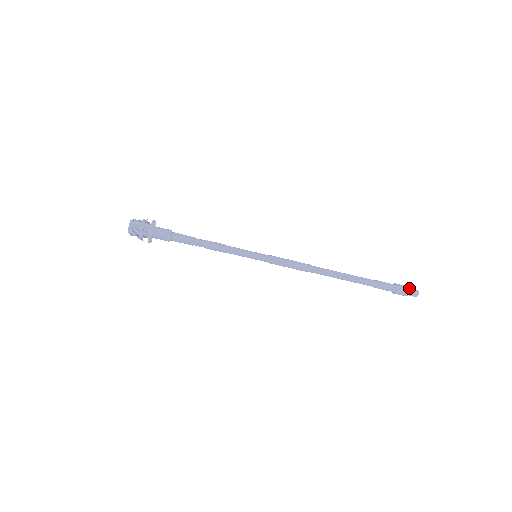
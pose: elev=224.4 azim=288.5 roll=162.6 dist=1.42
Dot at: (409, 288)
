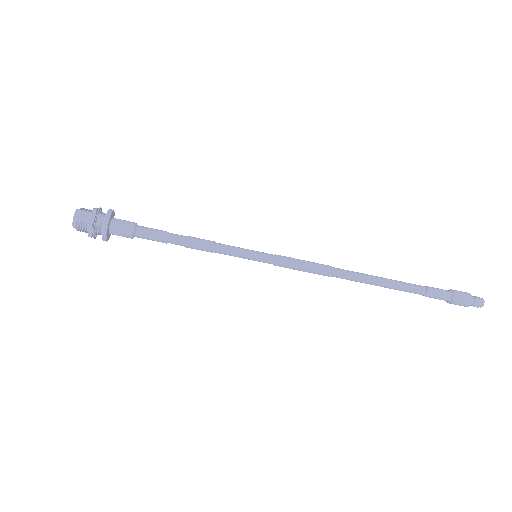
Dot at: (471, 296)
